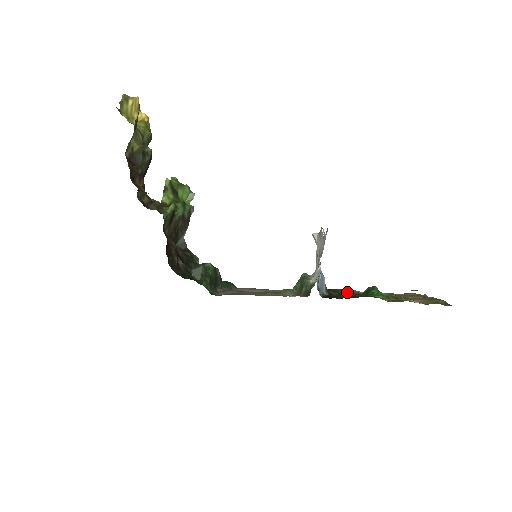
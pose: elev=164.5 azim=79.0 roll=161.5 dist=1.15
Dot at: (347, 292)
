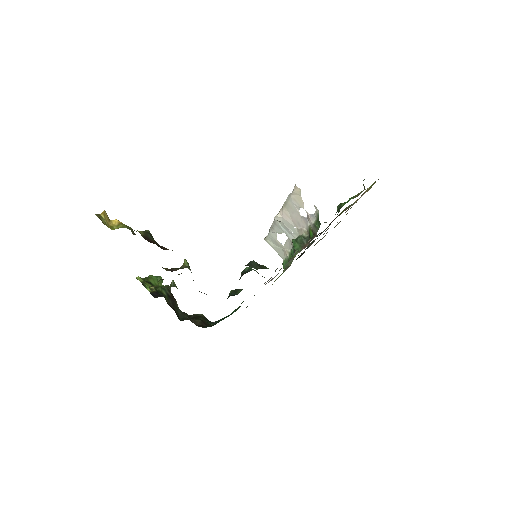
Dot at: occluded
